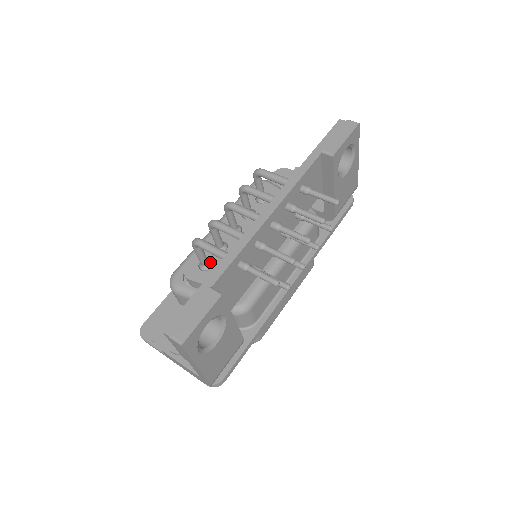
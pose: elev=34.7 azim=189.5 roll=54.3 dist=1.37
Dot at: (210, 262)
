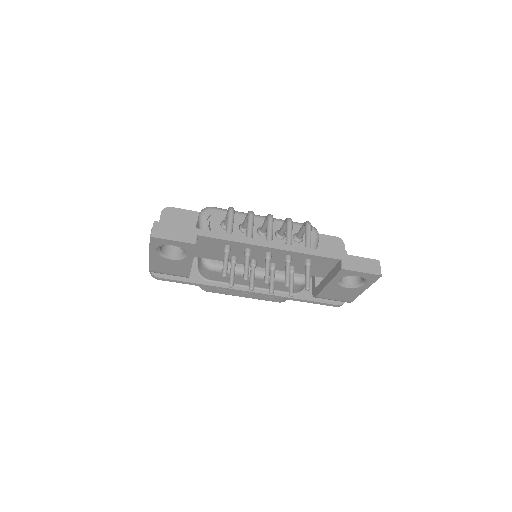
Dot at: occluded
